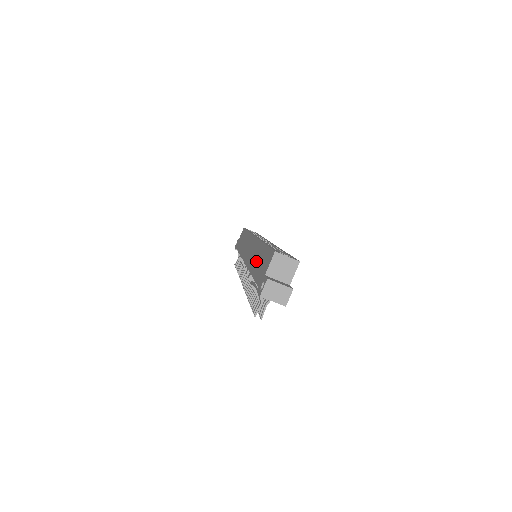
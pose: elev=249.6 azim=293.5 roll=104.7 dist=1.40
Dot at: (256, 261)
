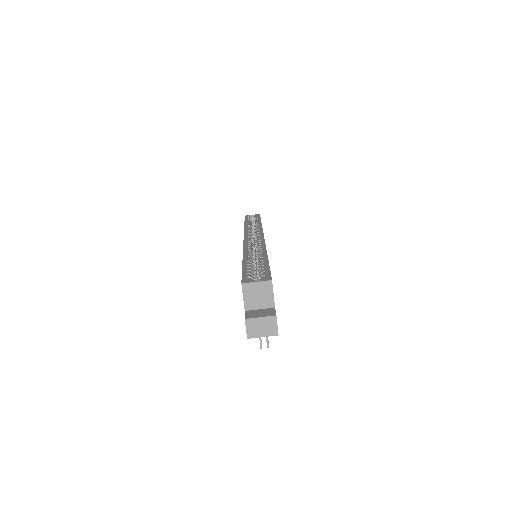
Dot at: occluded
